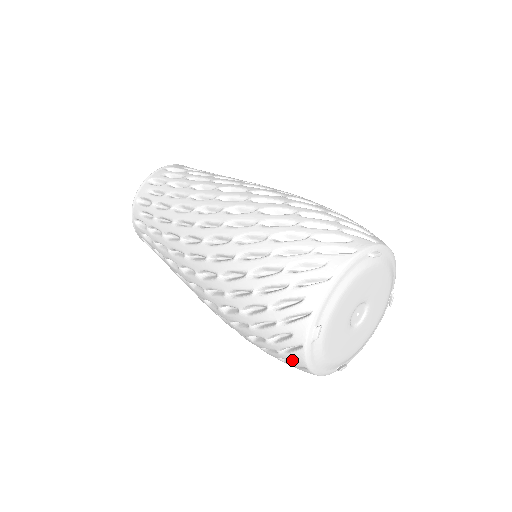
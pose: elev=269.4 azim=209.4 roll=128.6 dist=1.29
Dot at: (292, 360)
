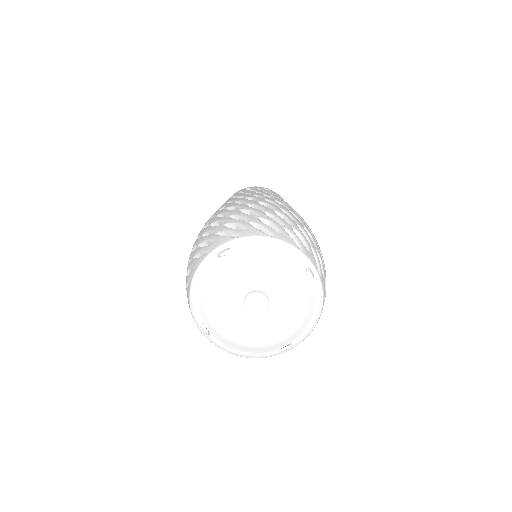
Dot at: occluded
